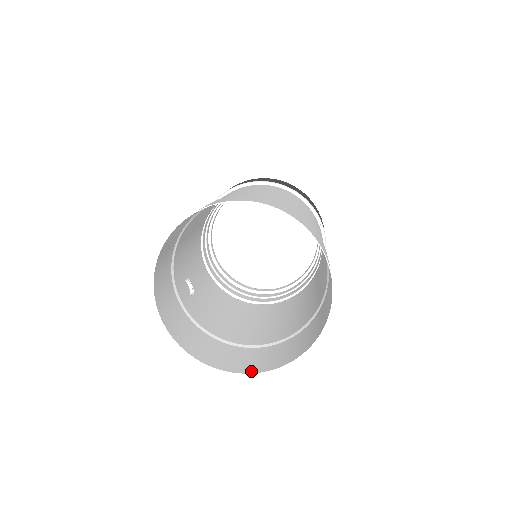
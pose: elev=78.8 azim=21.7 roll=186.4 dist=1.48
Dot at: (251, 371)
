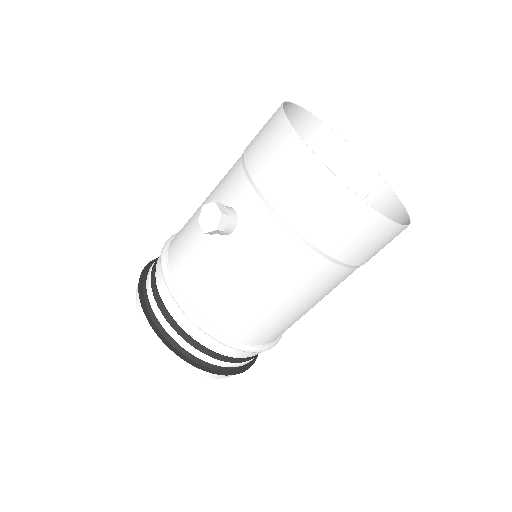
Dot at: (384, 221)
